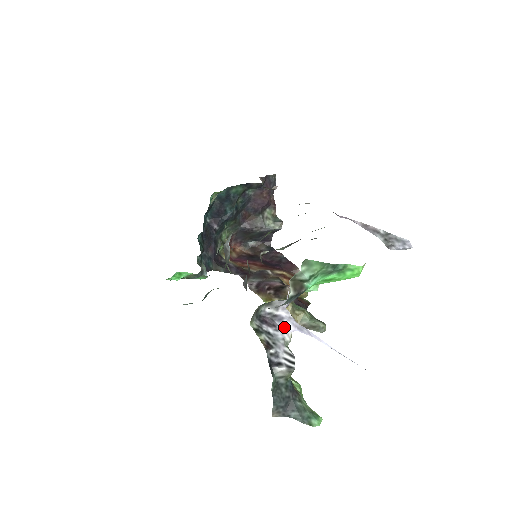
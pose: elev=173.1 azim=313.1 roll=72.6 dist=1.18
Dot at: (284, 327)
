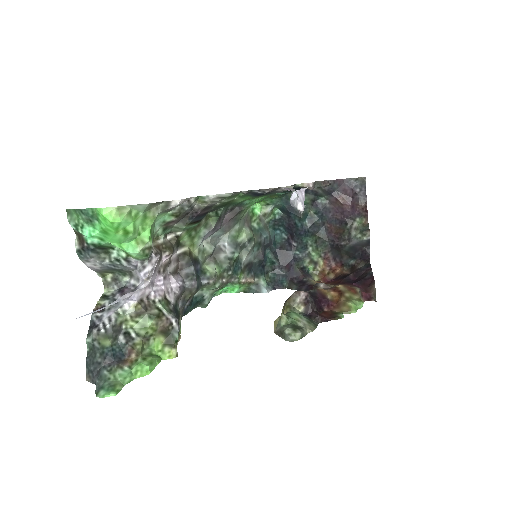
Dot at: occluded
